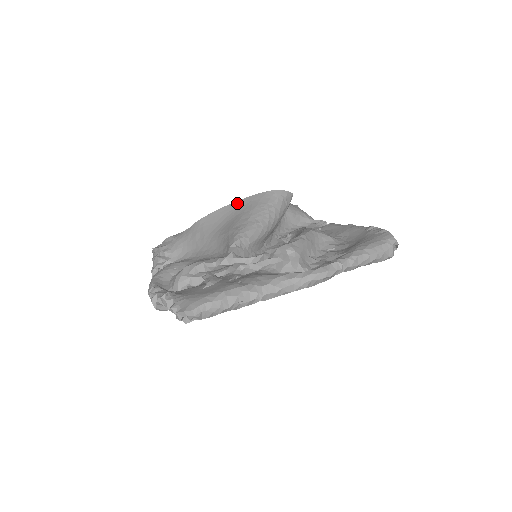
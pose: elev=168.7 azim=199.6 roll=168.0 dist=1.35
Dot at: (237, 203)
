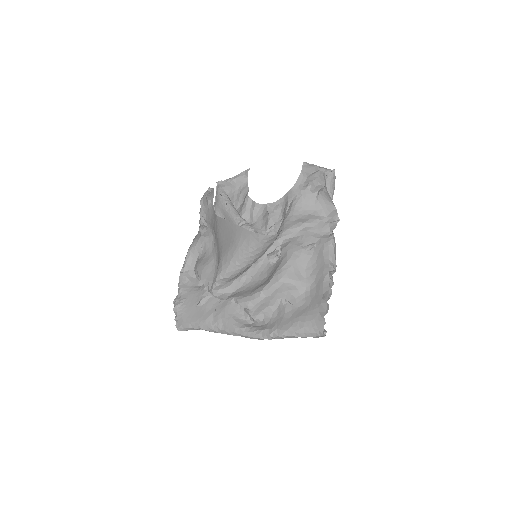
Dot at: (234, 227)
